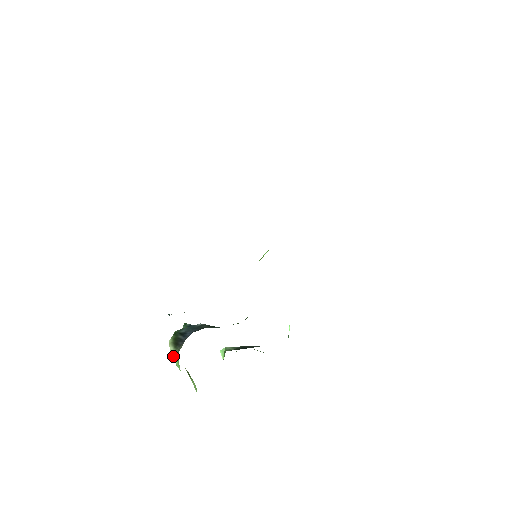
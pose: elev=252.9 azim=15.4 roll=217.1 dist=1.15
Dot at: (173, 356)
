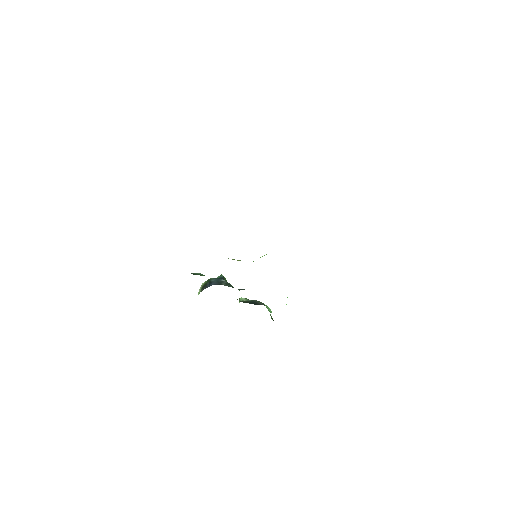
Dot at: (198, 294)
